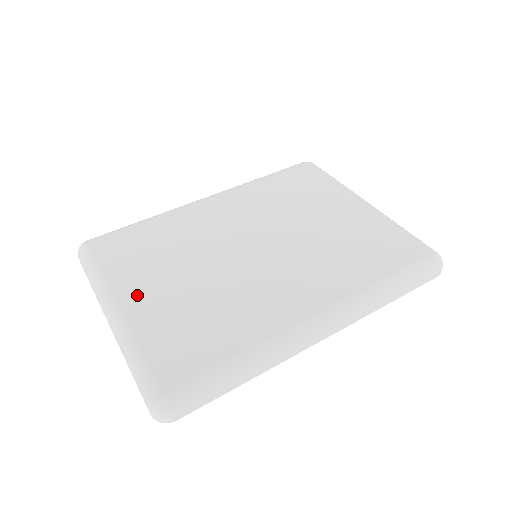
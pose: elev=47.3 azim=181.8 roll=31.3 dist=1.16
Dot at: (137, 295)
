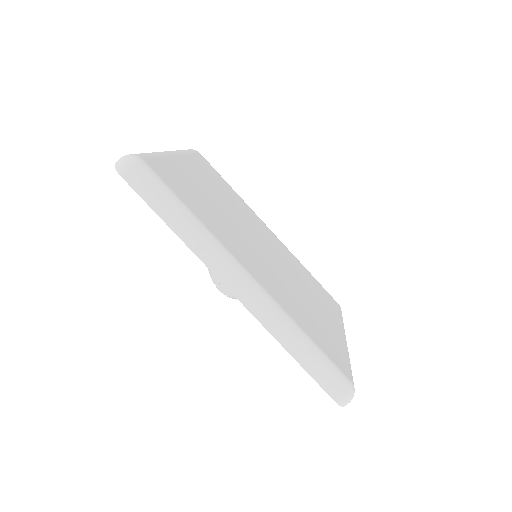
Dot at: (189, 167)
